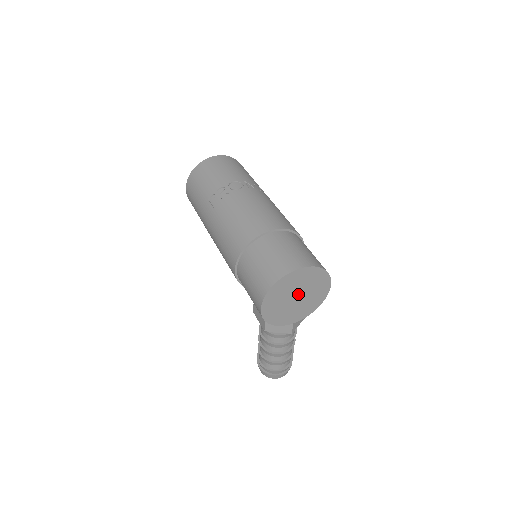
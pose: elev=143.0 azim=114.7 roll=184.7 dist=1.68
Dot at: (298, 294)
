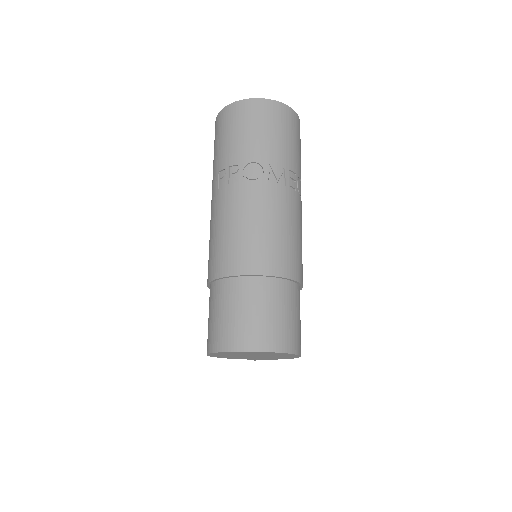
Dot at: (255, 355)
